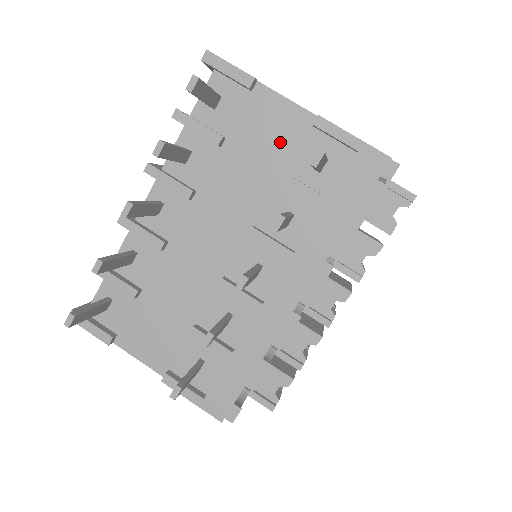
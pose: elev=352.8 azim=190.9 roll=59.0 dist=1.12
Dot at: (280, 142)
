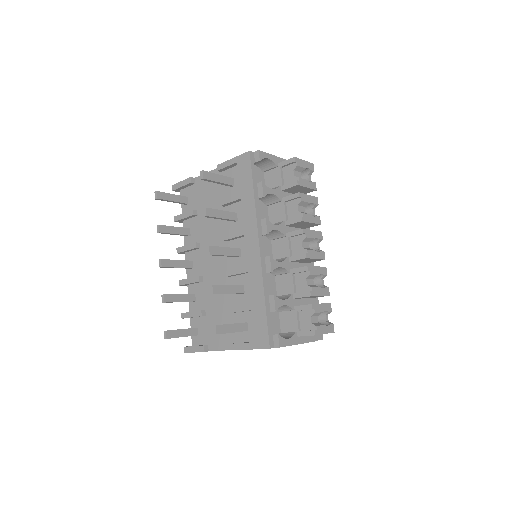
Dot at: (214, 191)
